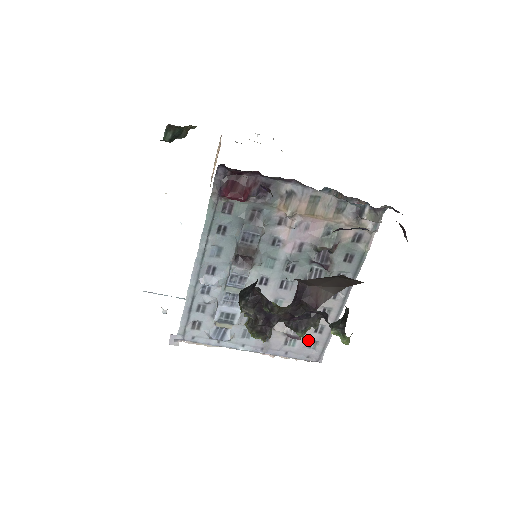
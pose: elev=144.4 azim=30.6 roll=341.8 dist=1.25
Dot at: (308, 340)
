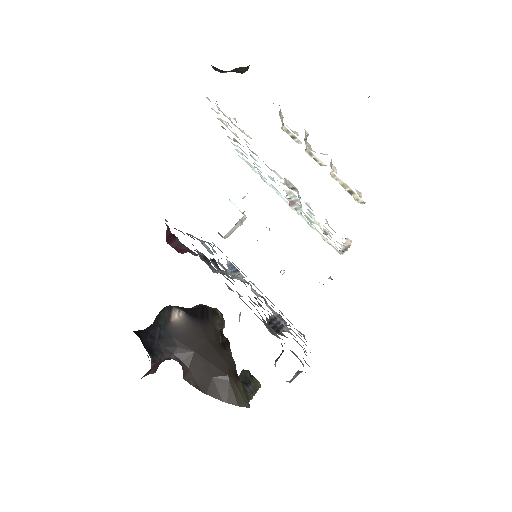
Dot at: occluded
